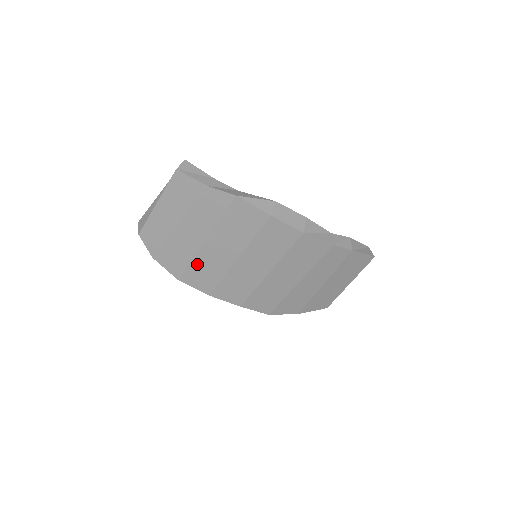
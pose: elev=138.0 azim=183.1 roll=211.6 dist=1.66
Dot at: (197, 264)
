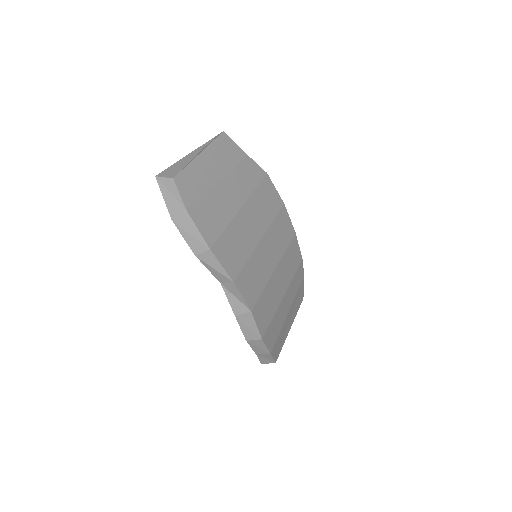
Dot at: (231, 233)
